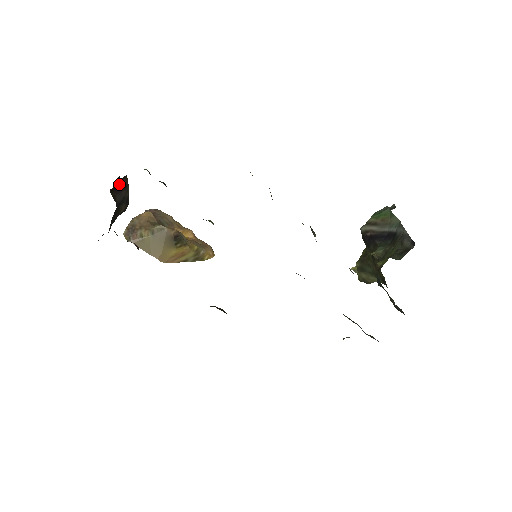
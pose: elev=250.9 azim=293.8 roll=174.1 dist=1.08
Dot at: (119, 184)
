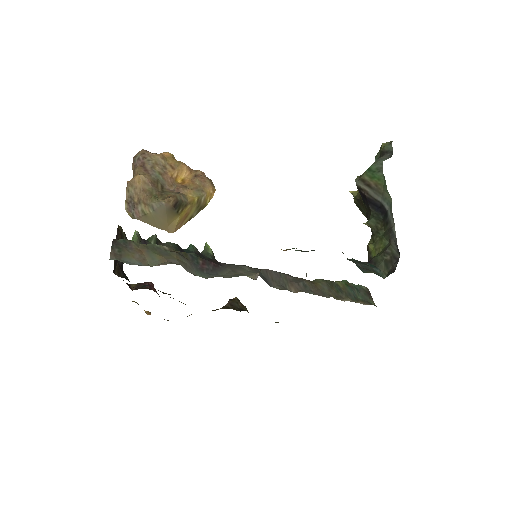
Dot at: occluded
